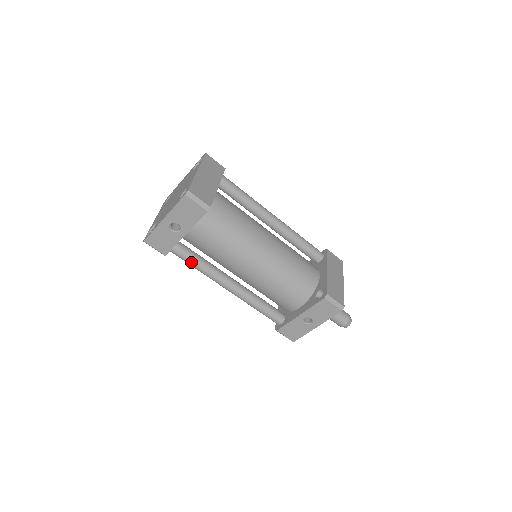
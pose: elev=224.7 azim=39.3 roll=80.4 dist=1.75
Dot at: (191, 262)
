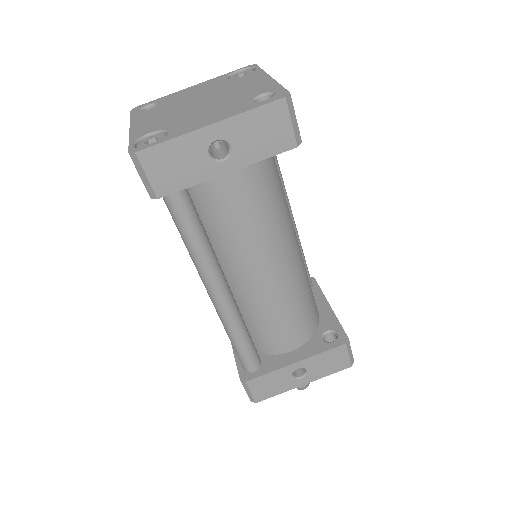
Dot at: (191, 229)
